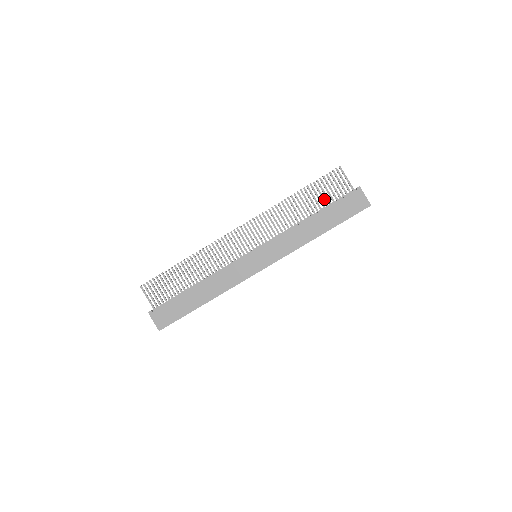
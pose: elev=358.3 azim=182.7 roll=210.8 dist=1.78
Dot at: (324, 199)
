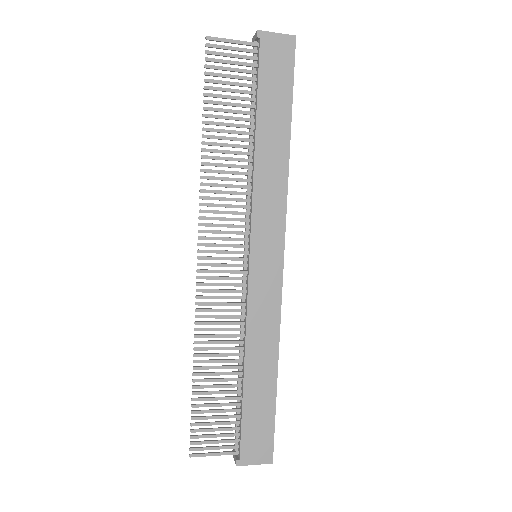
Dot at: (240, 98)
